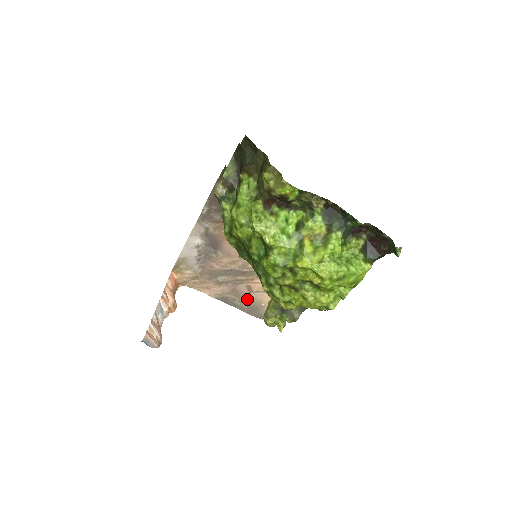
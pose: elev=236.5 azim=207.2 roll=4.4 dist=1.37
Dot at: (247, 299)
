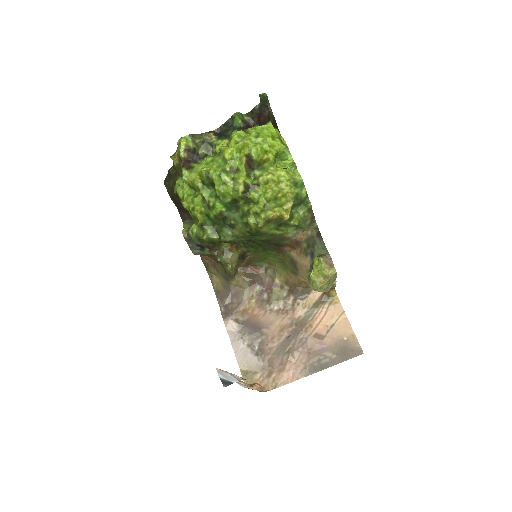
Dot at: (328, 348)
